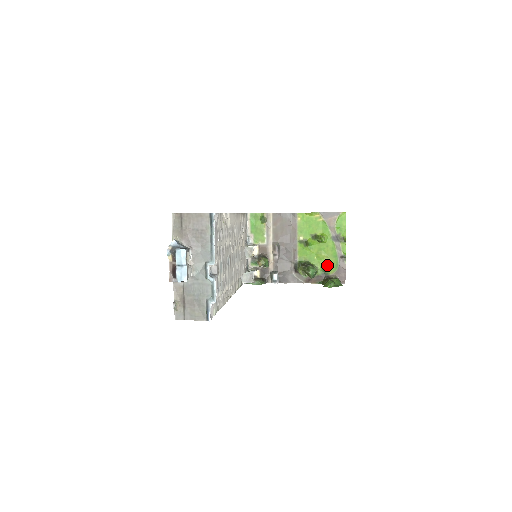
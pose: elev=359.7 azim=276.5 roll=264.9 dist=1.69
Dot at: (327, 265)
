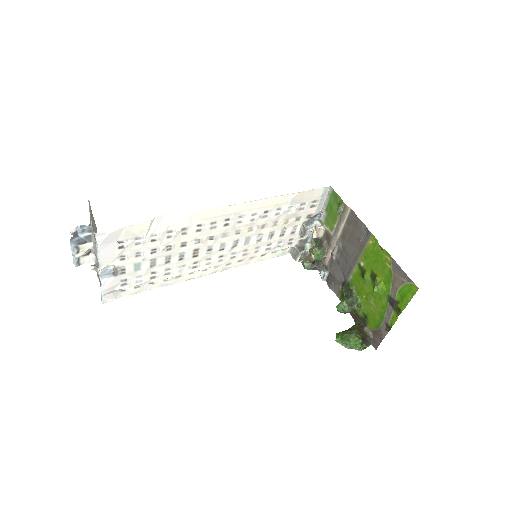
Dot at: (370, 315)
